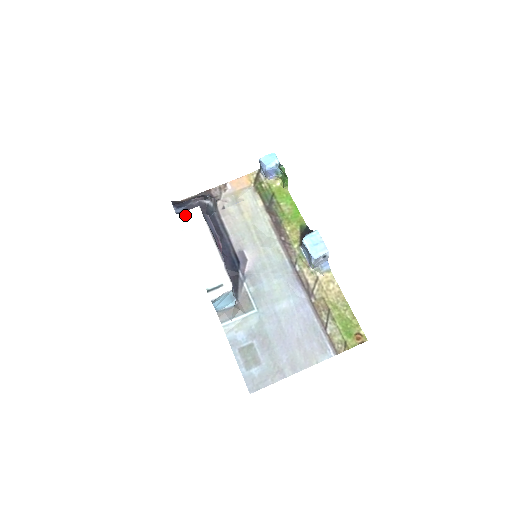
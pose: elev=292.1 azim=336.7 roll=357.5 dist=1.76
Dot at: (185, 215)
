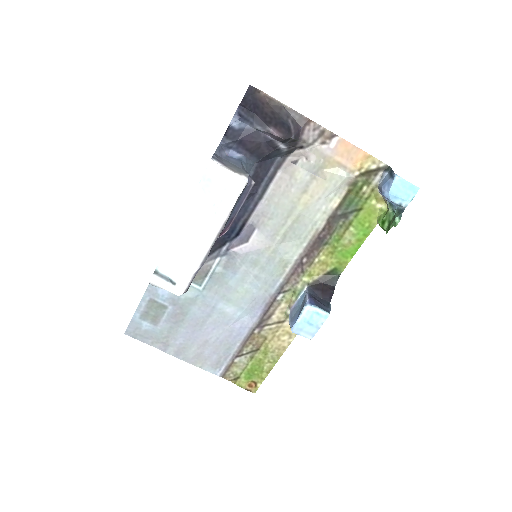
Dot at: (221, 172)
